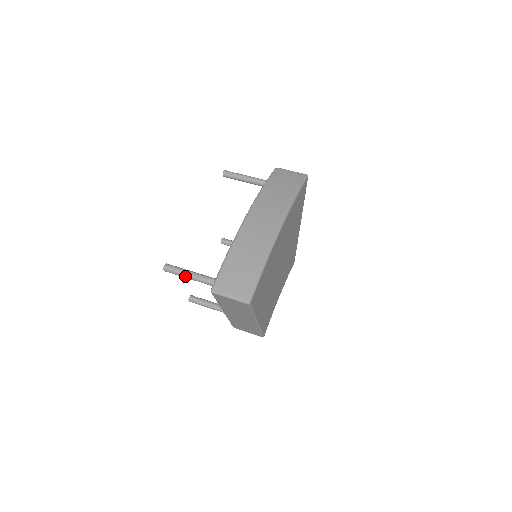
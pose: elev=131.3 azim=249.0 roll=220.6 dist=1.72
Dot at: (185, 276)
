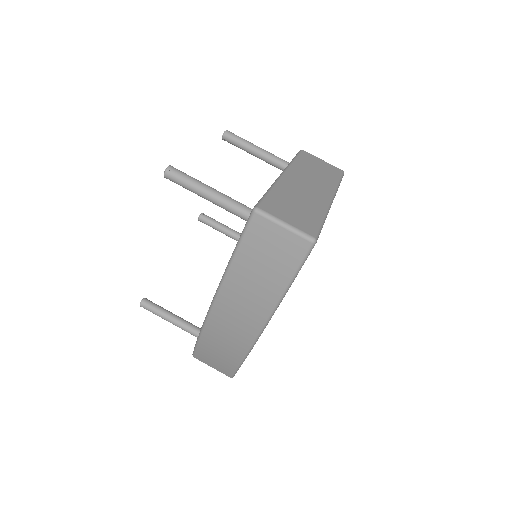
Dot at: (165, 319)
